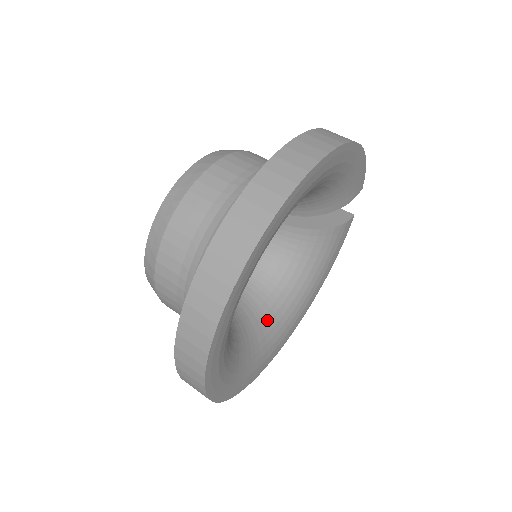
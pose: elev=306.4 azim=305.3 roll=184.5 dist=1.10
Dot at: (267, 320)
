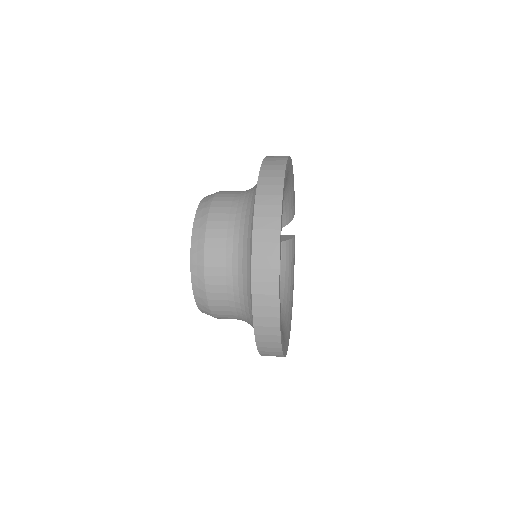
Dot at: occluded
